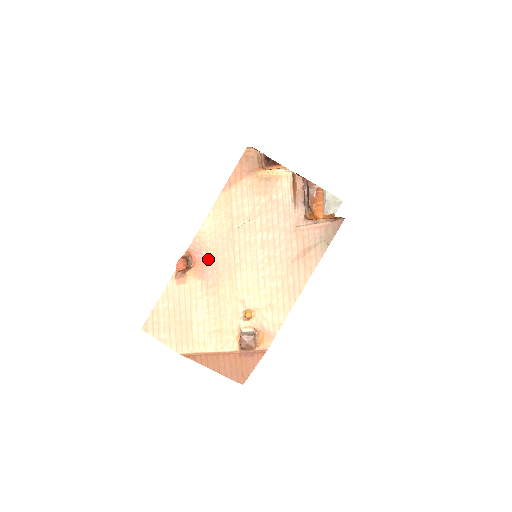
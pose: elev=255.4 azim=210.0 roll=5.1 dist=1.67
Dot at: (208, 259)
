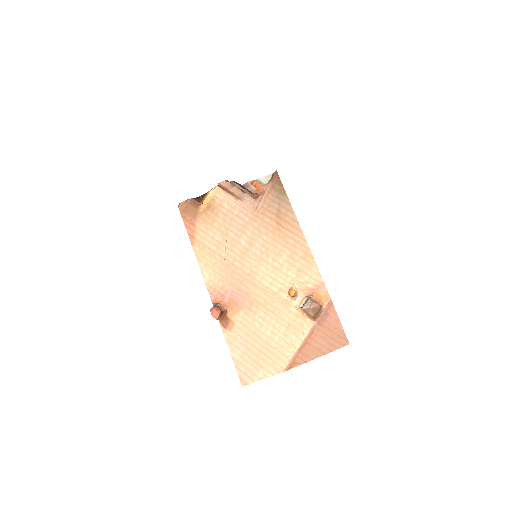
Dot at: (230, 293)
